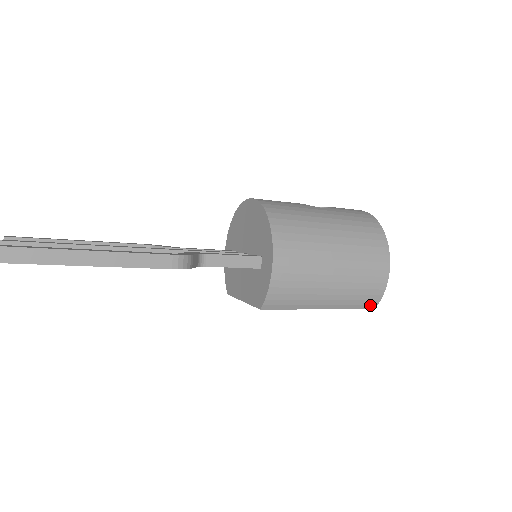
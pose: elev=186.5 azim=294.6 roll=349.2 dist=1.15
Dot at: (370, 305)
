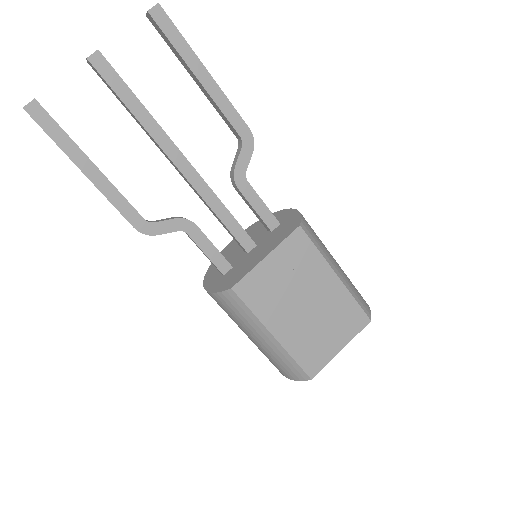
Dot at: (367, 311)
